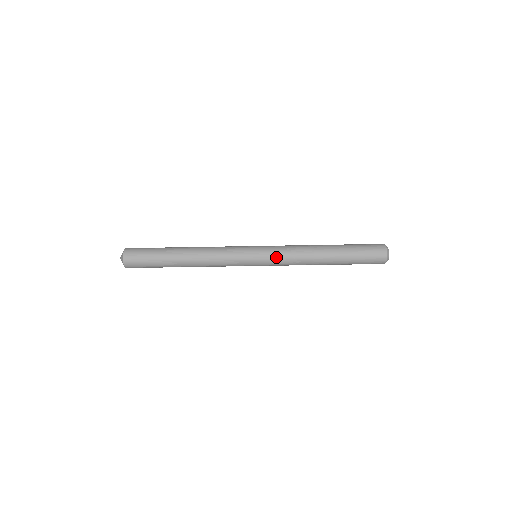
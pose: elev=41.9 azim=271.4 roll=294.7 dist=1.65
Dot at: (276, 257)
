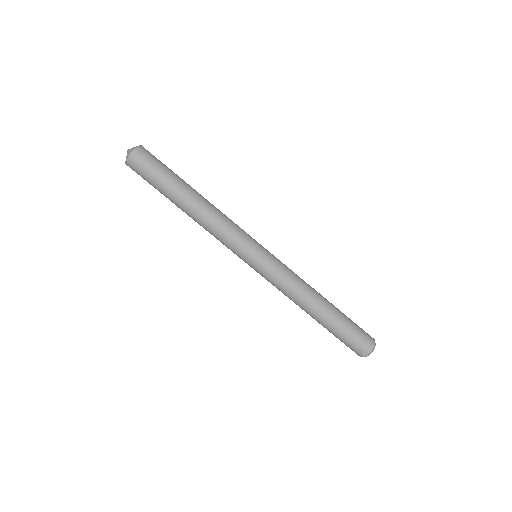
Dot at: (276, 271)
